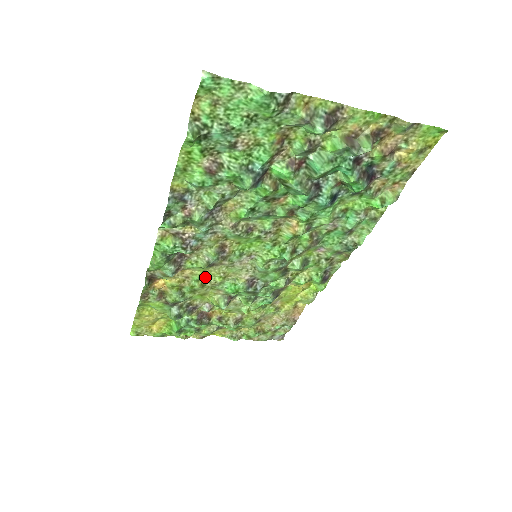
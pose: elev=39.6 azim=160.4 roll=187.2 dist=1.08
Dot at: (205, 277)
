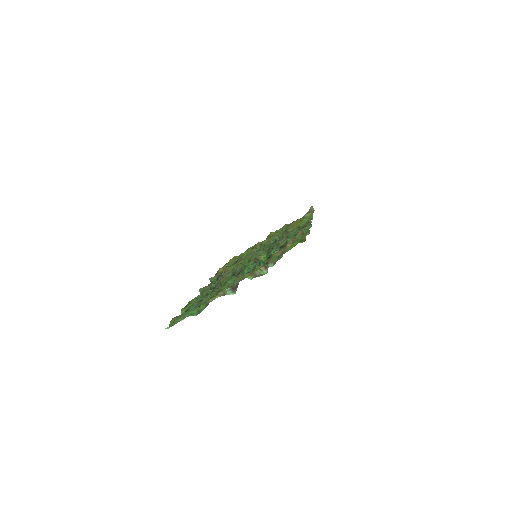
Dot at: (239, 261)
